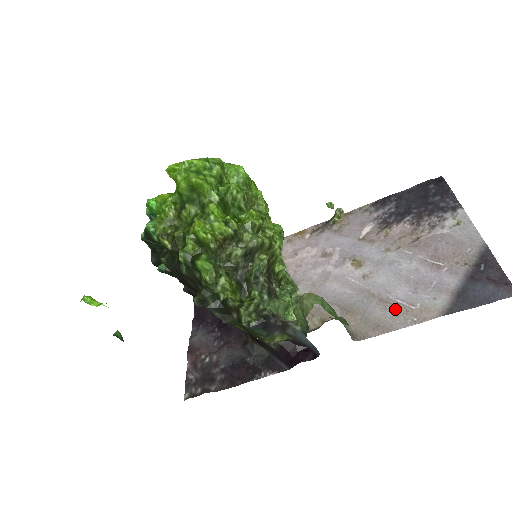
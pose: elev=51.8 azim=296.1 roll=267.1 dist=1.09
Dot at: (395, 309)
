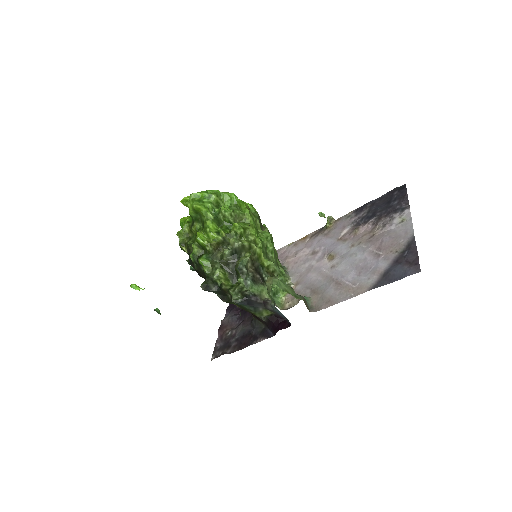
Dot at: (342, 288)
